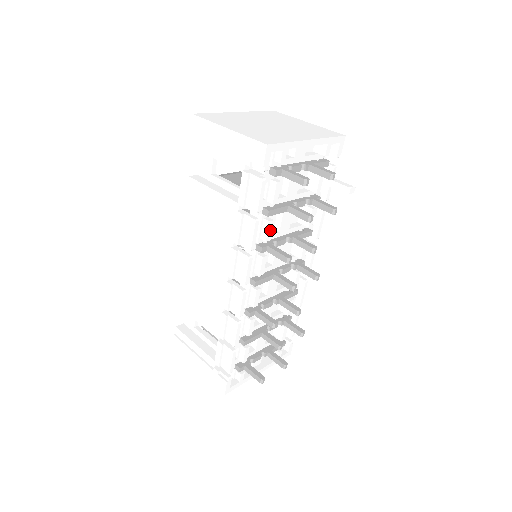
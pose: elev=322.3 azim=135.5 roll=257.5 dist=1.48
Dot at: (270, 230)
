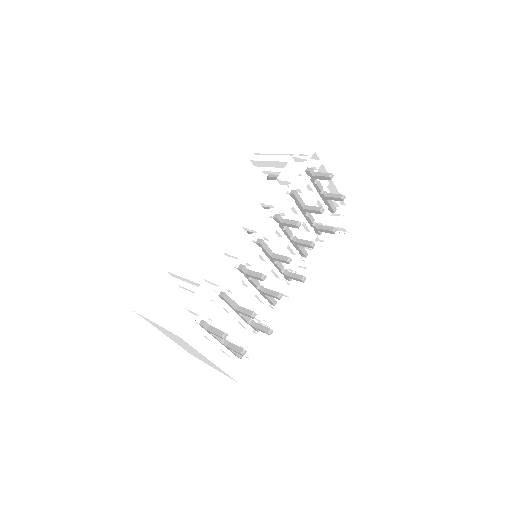
Dot at: (290, 208)
